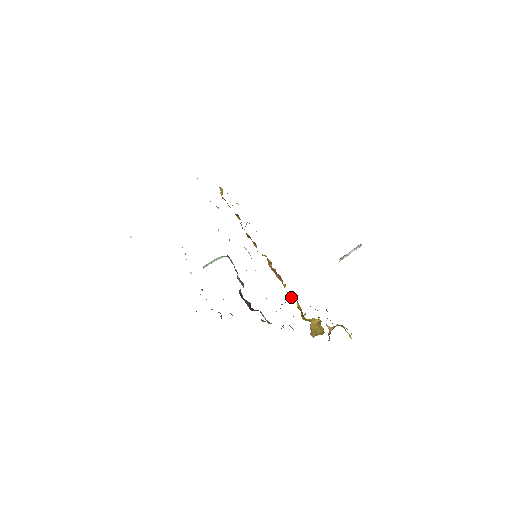
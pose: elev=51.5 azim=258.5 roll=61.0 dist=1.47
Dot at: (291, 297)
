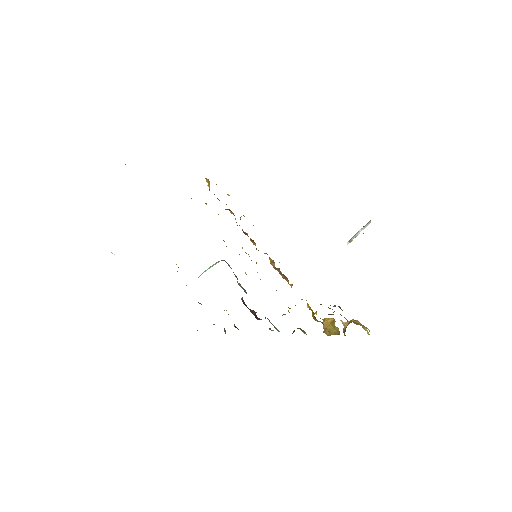
Dot at: occluded
